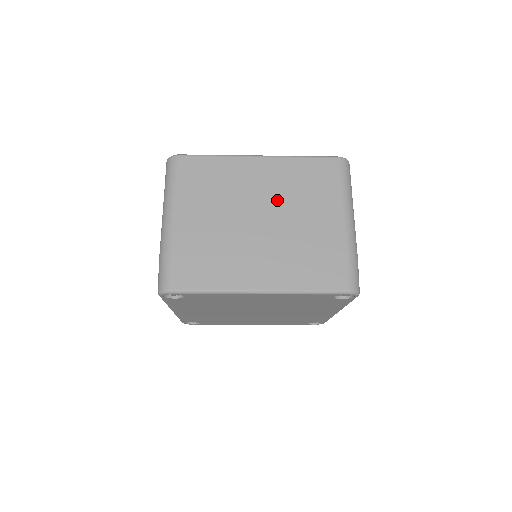
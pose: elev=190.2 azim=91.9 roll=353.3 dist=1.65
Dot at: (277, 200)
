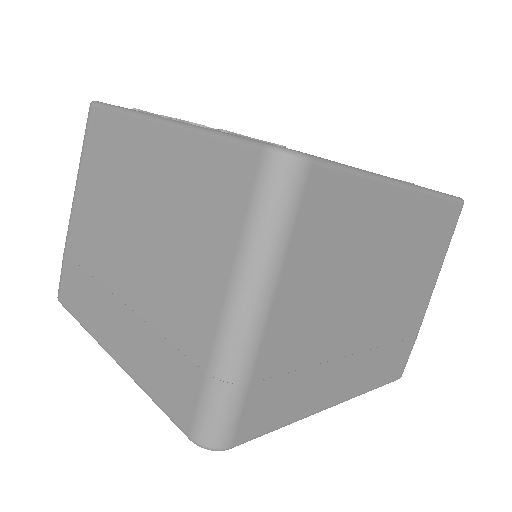
Dot at: (156, 218)
